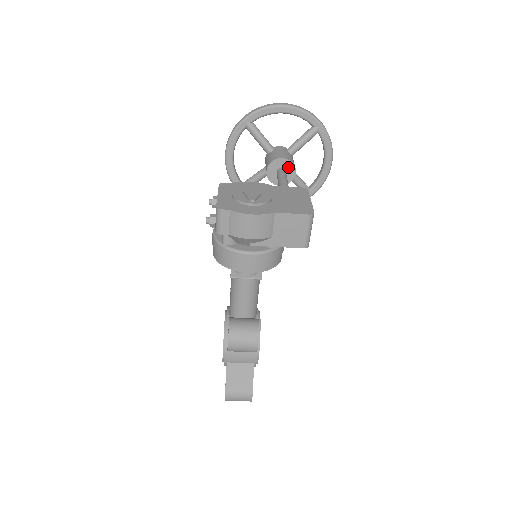
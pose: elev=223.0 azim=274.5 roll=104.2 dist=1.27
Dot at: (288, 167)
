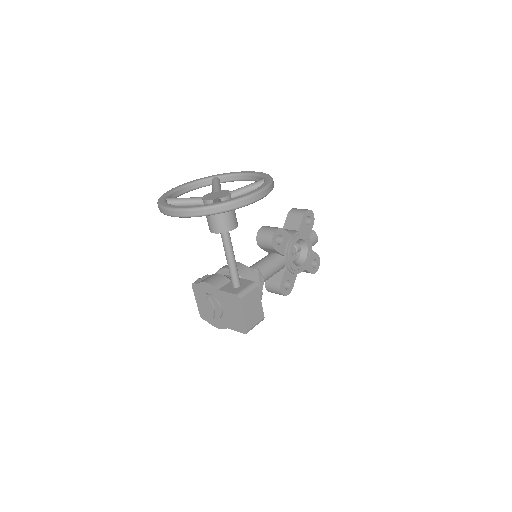
Dot at: (224, 230)
